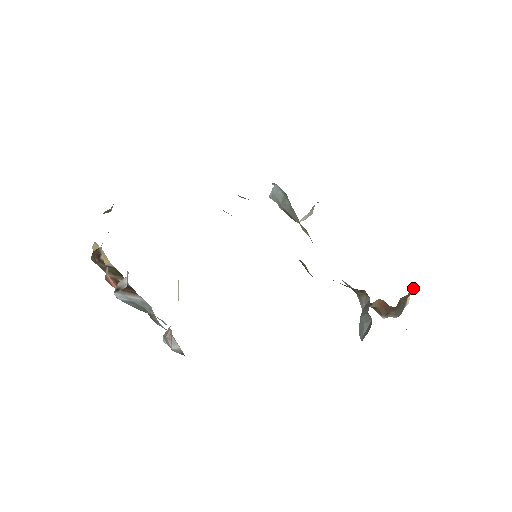
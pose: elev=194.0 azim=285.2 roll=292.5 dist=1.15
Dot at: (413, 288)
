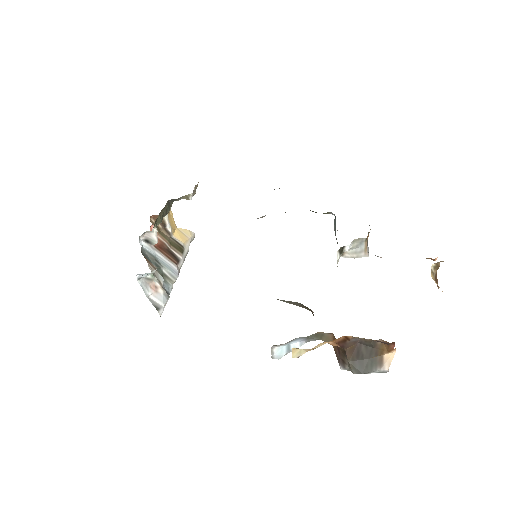
Dot at: occluded
